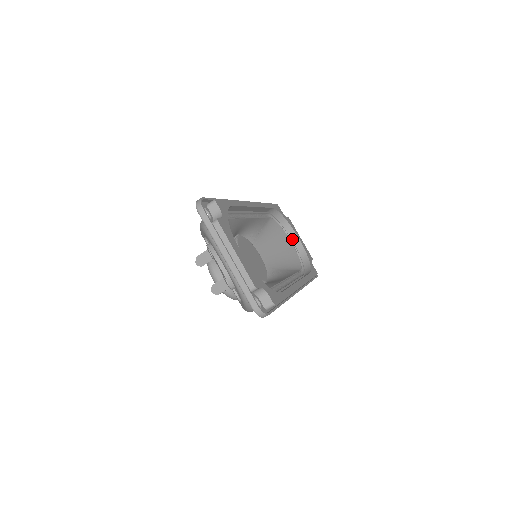
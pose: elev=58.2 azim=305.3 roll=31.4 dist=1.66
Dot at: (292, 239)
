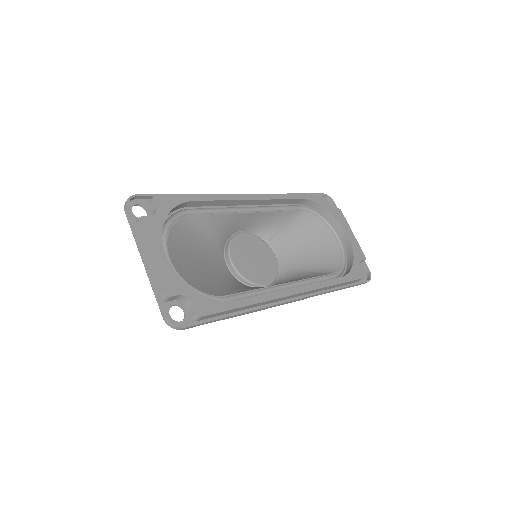
Dot at: (340, 235)
